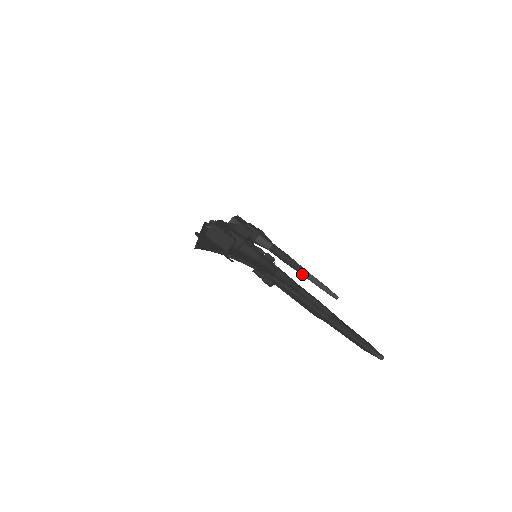
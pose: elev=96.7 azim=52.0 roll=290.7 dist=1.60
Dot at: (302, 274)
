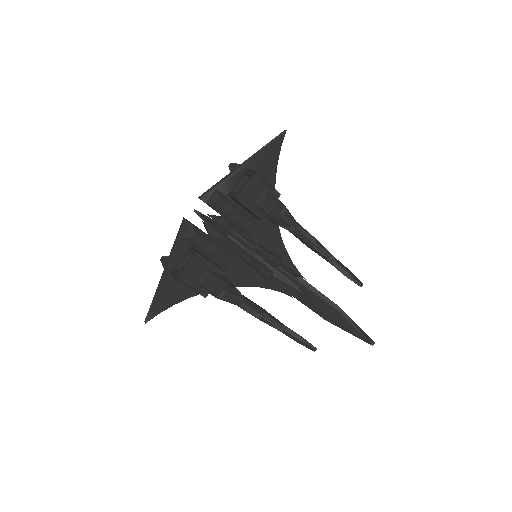
Dot at: (325, 259)
